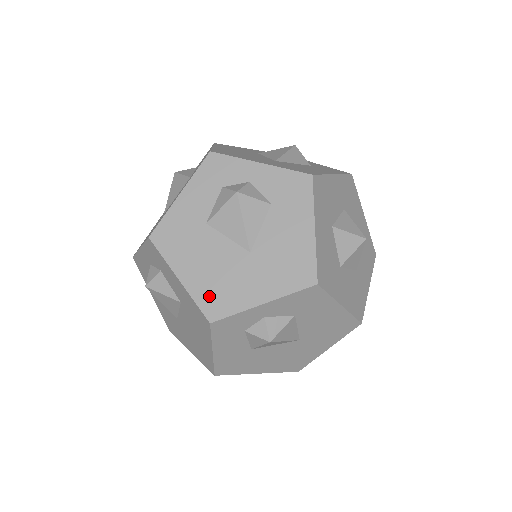
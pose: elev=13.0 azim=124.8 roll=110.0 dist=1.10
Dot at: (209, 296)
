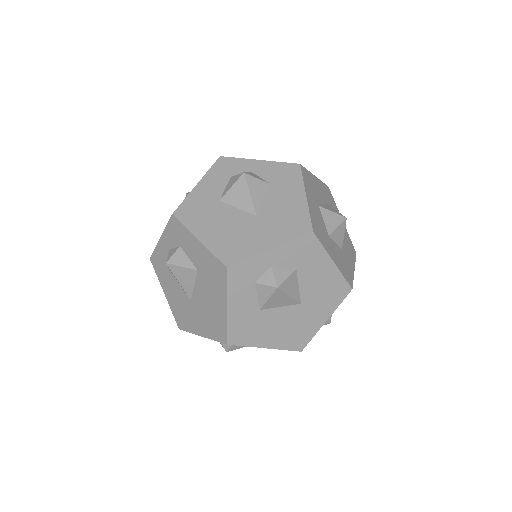
Dot at: (225, 248)
